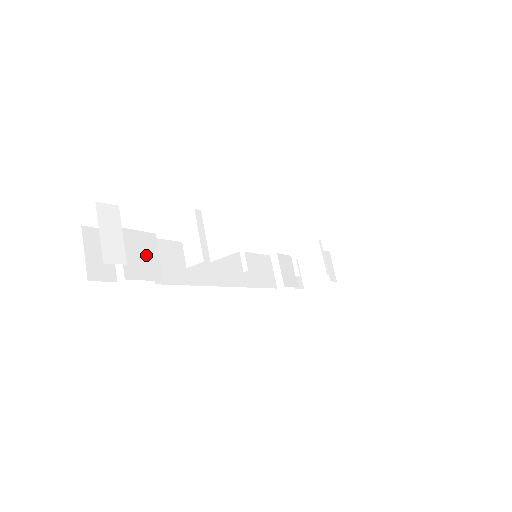
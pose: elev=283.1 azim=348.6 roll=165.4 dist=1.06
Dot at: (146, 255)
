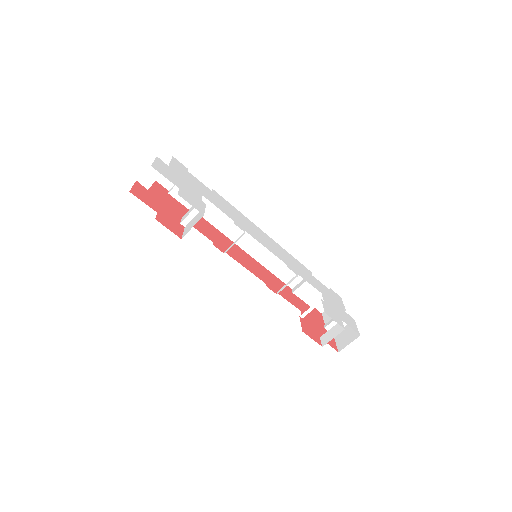
Dot at: occluded
